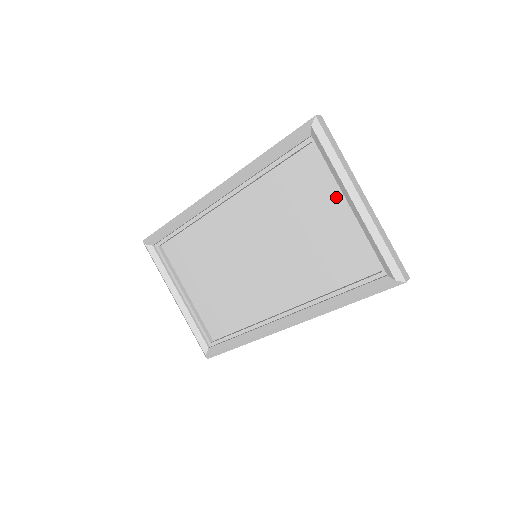
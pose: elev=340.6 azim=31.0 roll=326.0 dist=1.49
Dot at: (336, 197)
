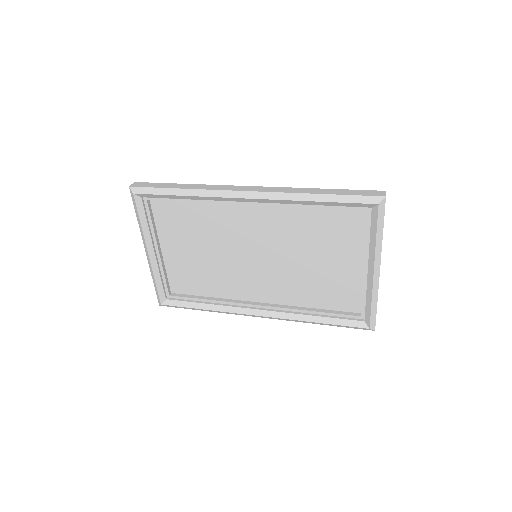
Dot at: (358, 254)
